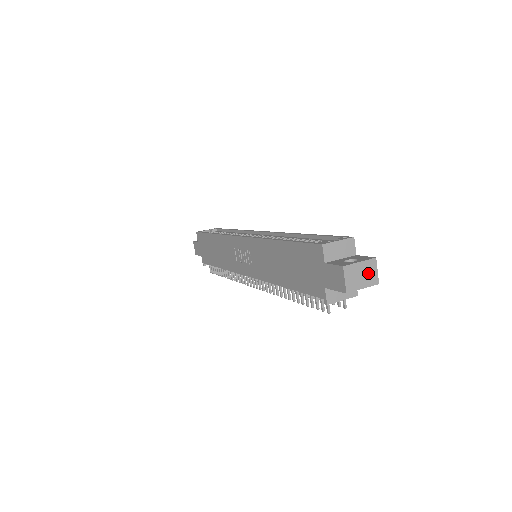
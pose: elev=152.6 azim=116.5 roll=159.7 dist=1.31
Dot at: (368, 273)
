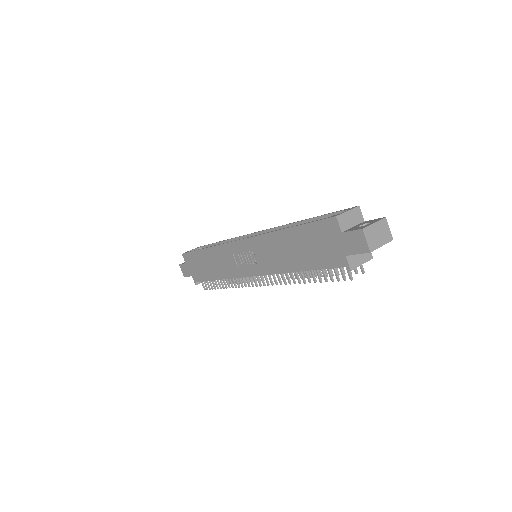
Dot at: (383, 232)
